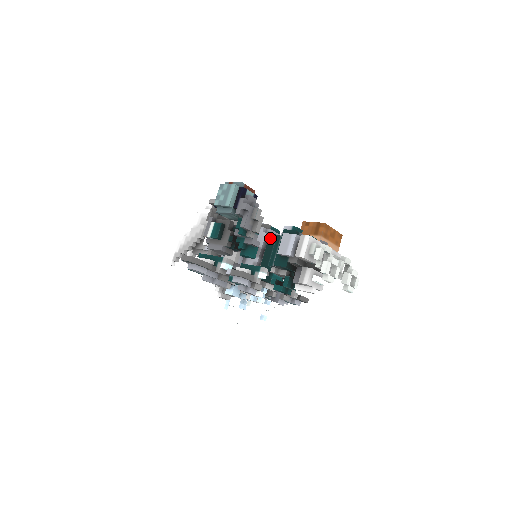
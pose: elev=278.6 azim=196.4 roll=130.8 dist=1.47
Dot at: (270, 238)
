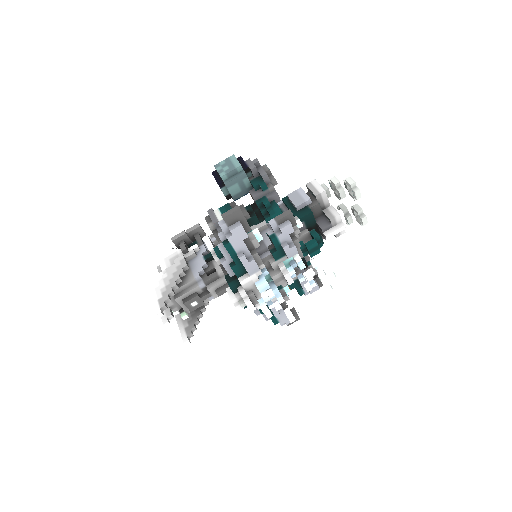
Dot at: occluded
